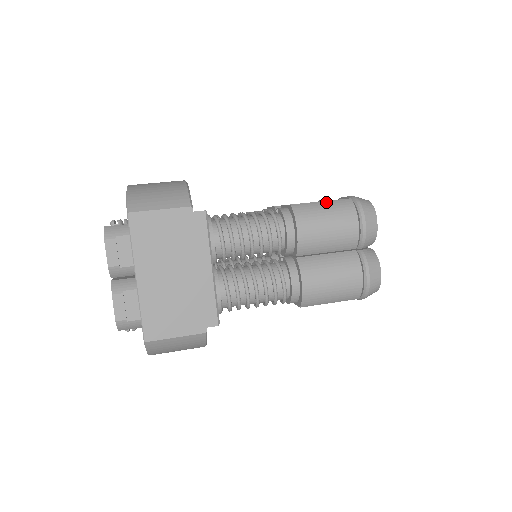
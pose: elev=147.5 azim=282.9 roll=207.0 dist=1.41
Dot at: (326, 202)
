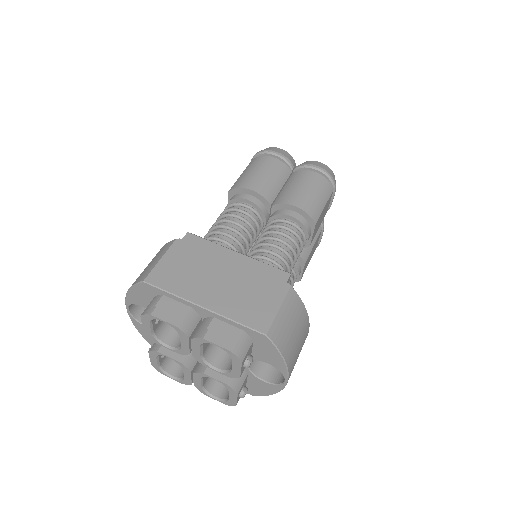
Dot at: (243, 172)
